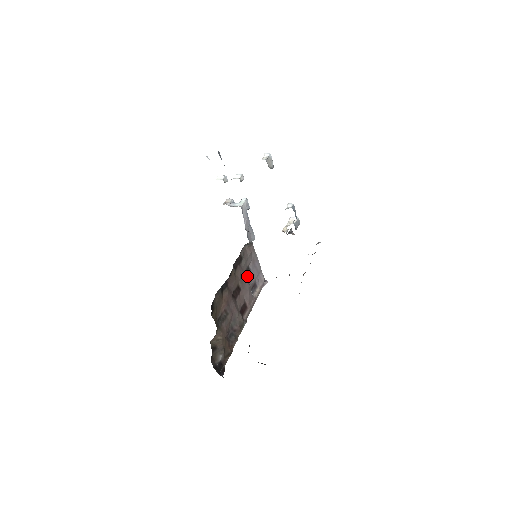
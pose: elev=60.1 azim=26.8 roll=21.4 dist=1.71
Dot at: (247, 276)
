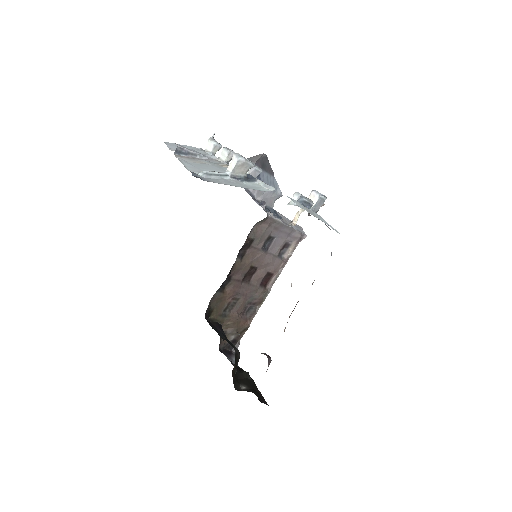
Dot at: (268, 246)
